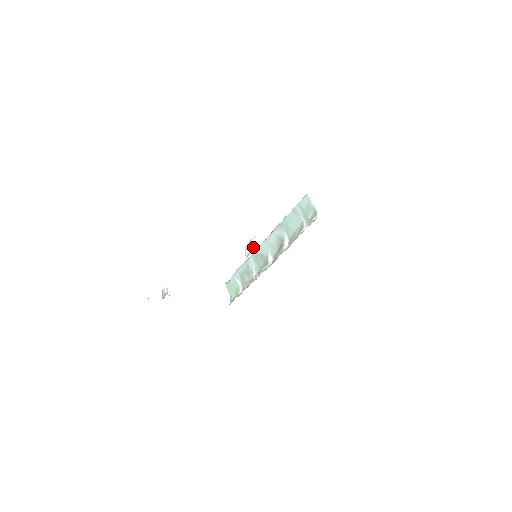
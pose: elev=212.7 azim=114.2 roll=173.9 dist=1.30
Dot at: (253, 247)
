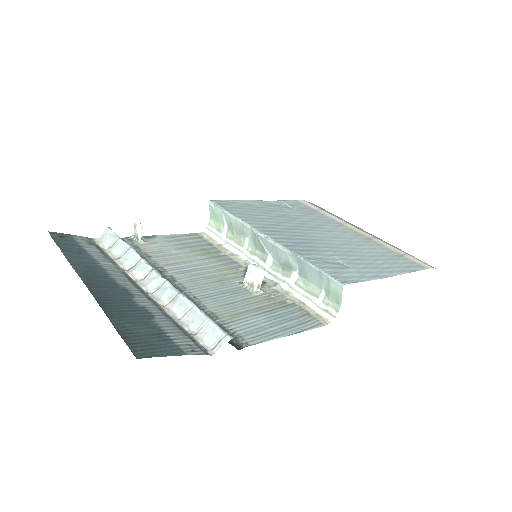
Dot at: (257, 286)
